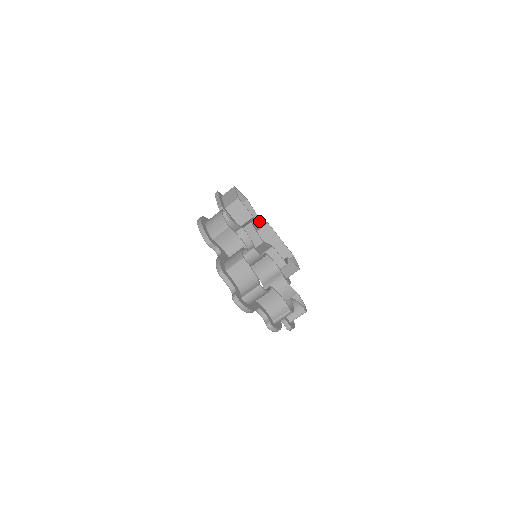
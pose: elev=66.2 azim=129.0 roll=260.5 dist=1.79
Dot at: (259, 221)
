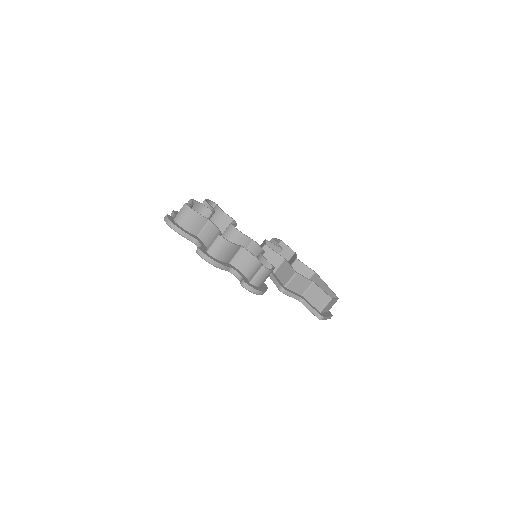
Dot at: (300, 265)
